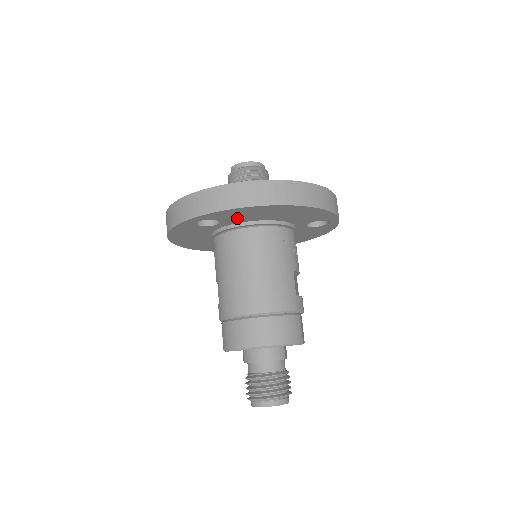
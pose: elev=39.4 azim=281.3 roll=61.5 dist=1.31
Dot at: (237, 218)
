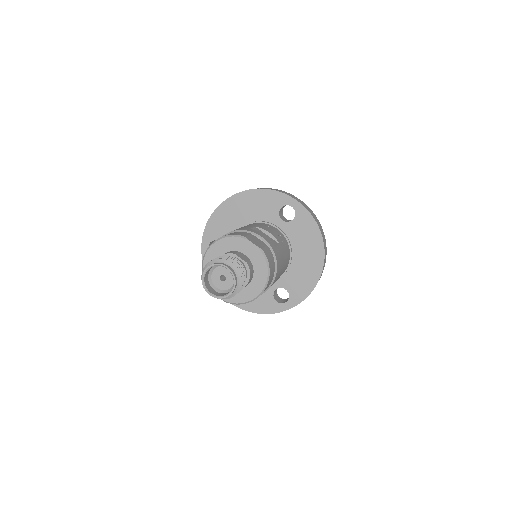
Dot at: (225, 231)
